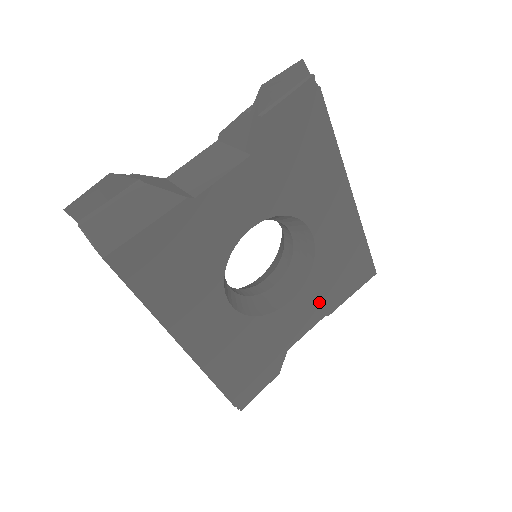
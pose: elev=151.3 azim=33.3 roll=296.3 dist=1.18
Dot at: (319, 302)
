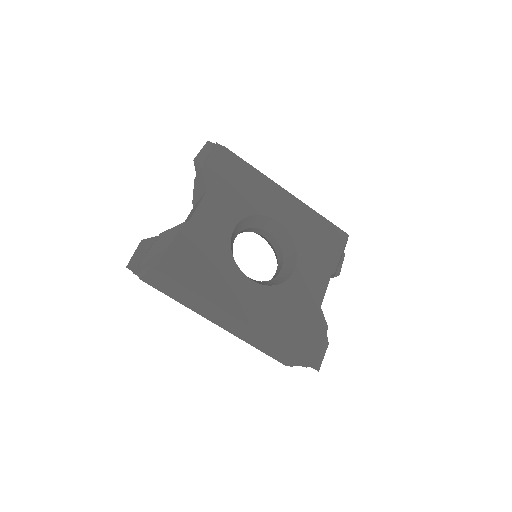
Dot at: (319, 265)
